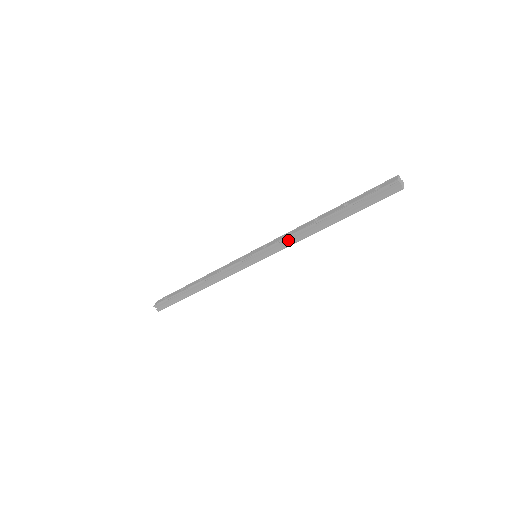
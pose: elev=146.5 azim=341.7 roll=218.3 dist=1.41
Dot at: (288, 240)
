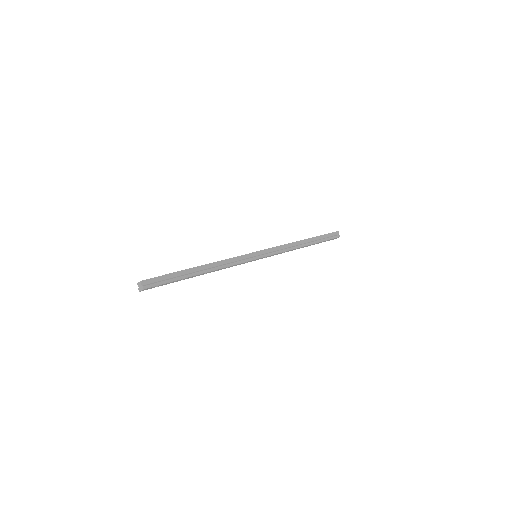
Dot at: (282, 248)
